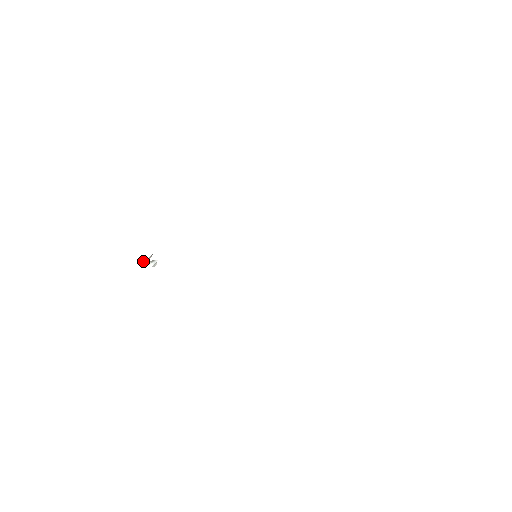
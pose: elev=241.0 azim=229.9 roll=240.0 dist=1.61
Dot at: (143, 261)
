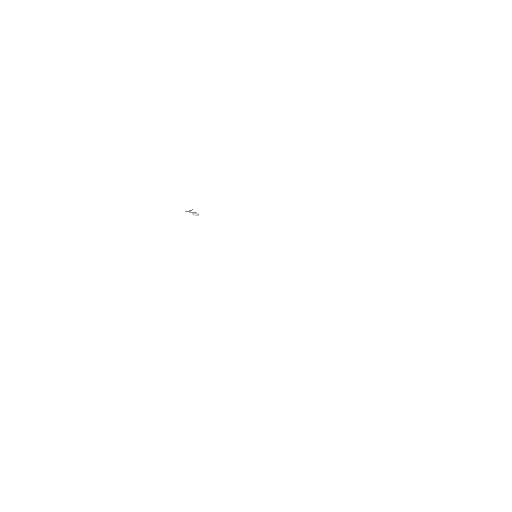
Dot at: (185, 211)
